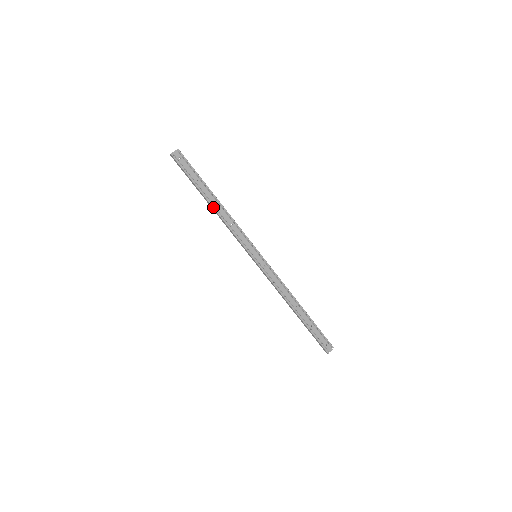
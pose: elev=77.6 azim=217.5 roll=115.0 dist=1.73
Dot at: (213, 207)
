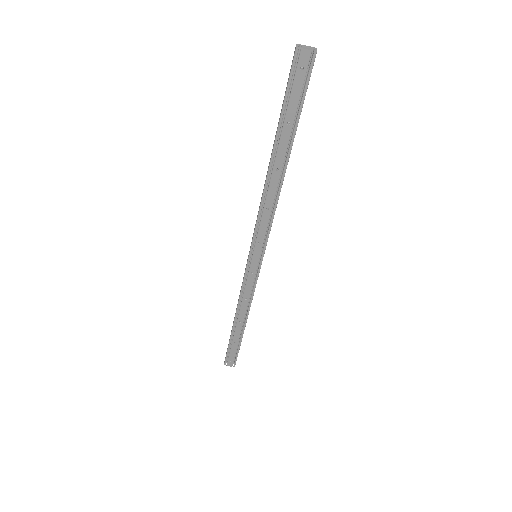
Dot at: (269, 171)
